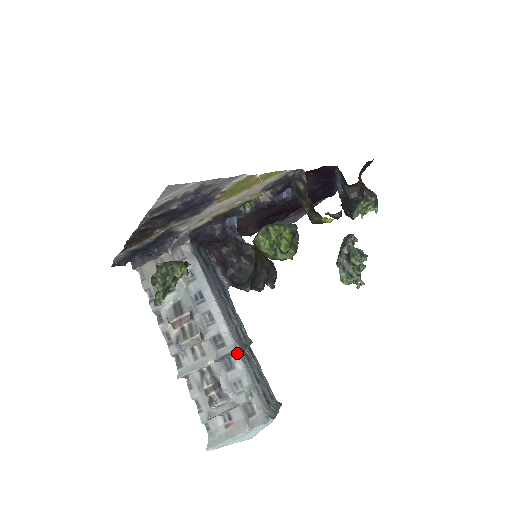
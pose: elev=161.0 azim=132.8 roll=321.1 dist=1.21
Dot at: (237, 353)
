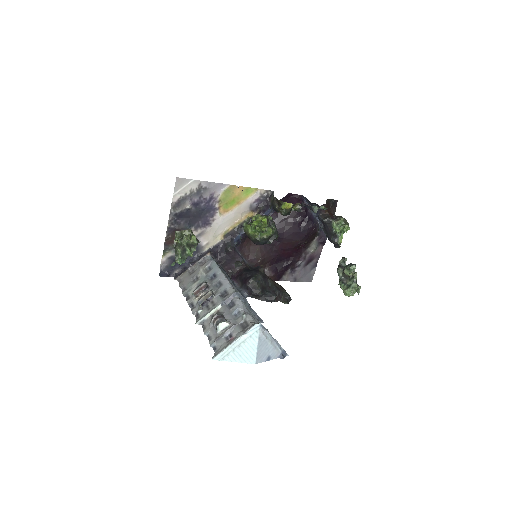
Dot at: (237, 297)
